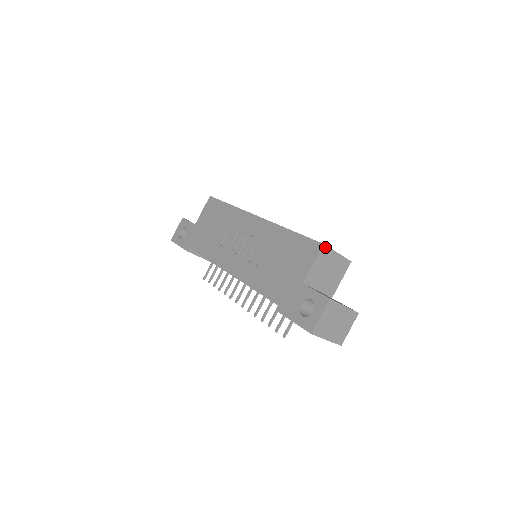
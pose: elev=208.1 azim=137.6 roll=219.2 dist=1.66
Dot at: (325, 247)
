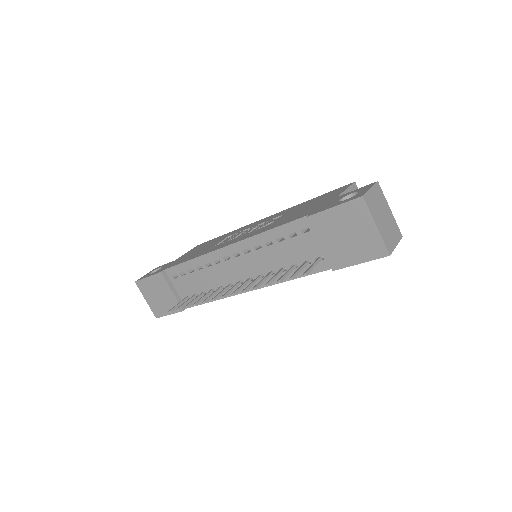
Dot at: (356, 186)
